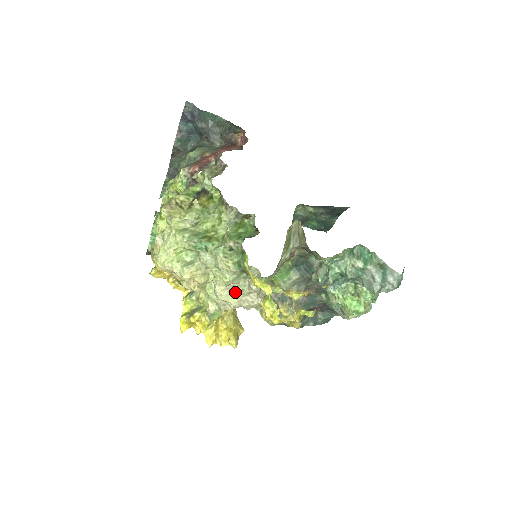
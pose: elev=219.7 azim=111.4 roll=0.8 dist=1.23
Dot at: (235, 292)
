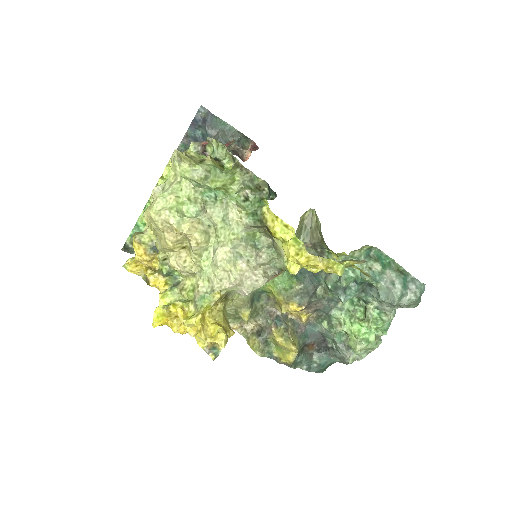
Dot at: (239, 261)
